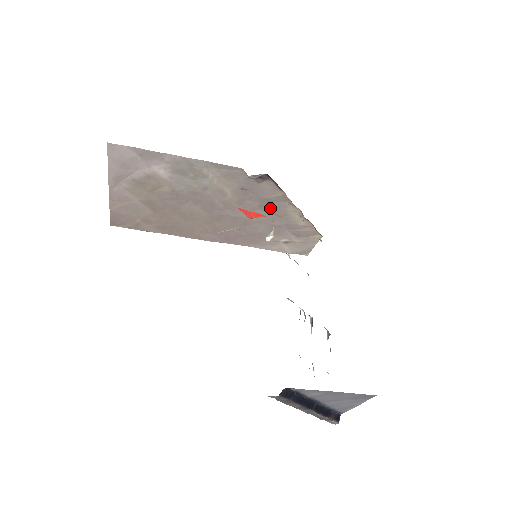
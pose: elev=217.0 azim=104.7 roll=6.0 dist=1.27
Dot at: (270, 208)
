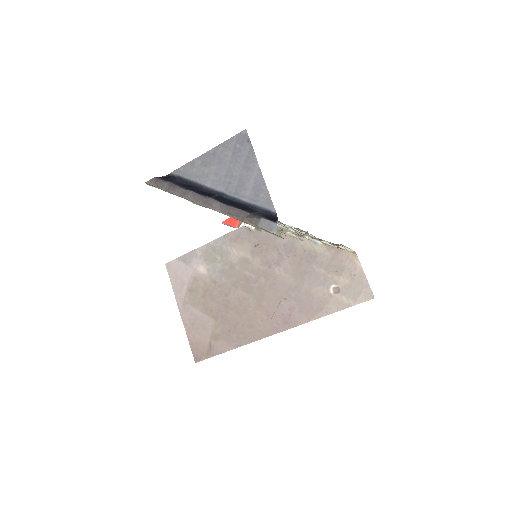
Dot at: (288, 252)
